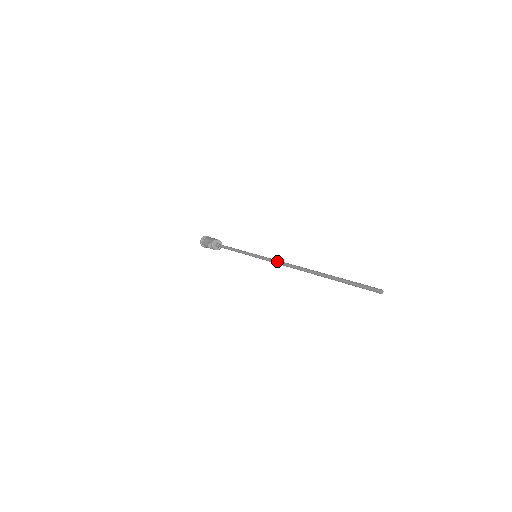
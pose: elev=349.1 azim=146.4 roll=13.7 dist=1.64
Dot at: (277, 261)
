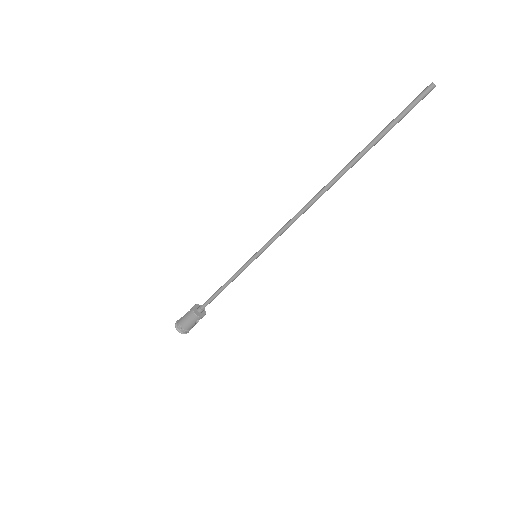
Dot at: (288, 223)
